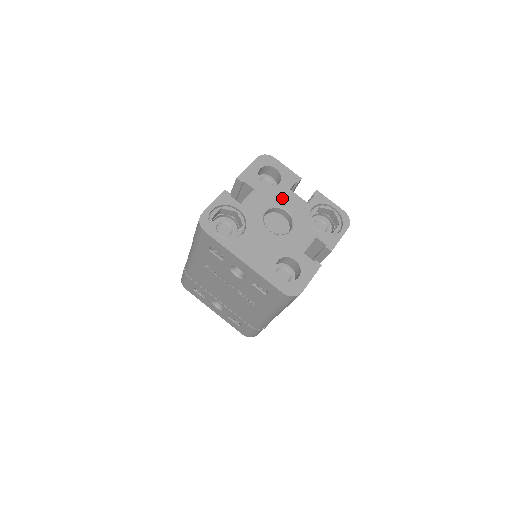
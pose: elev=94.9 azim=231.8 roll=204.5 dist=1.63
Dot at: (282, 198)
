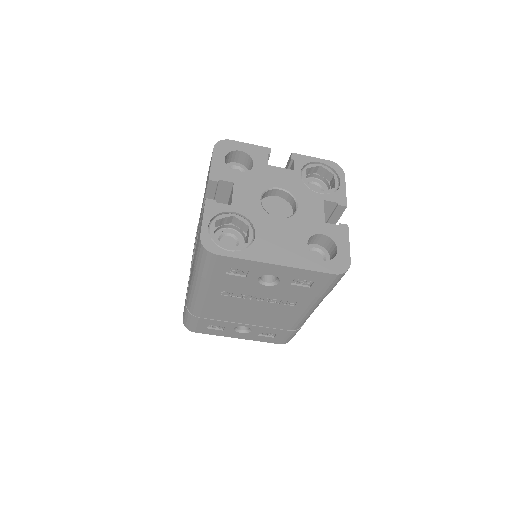
Dot at: (266, 178)
